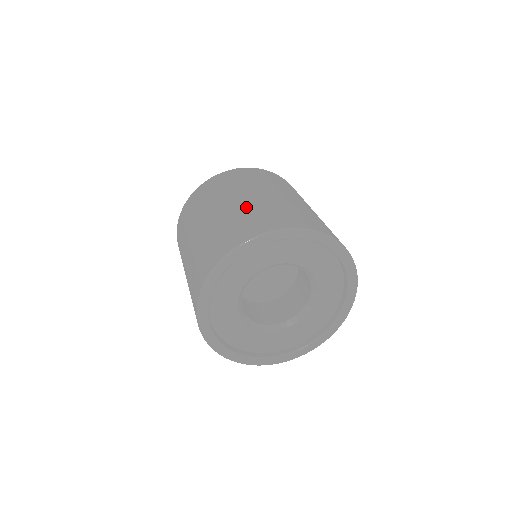
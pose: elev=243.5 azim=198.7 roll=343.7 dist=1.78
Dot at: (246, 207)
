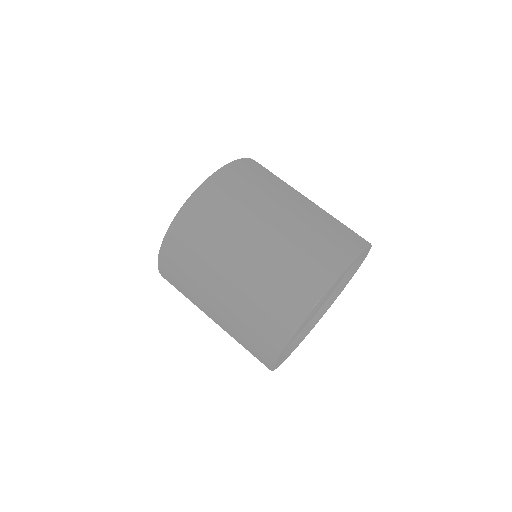
Dot at: (318, 215)
